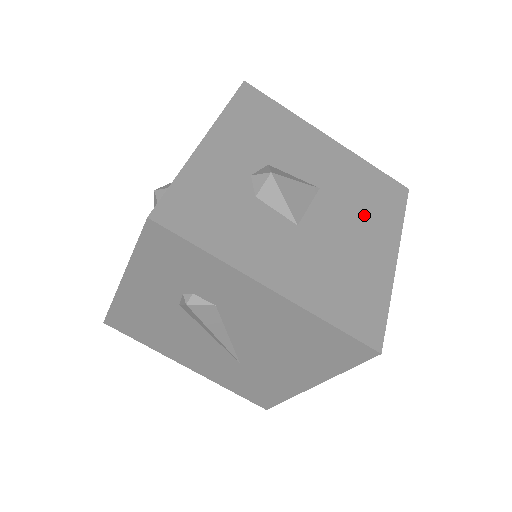
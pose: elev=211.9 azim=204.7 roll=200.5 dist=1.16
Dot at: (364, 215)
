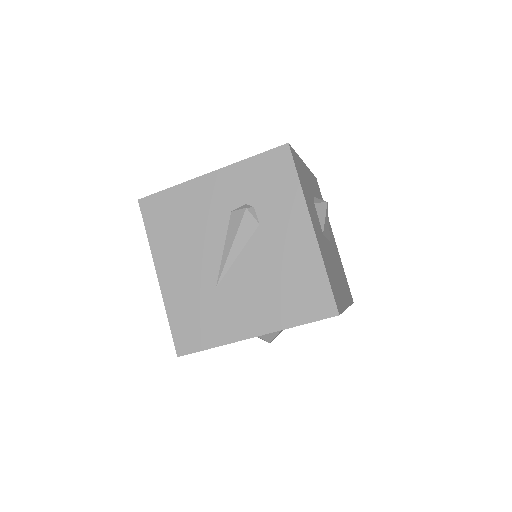
Dot at: occluded
